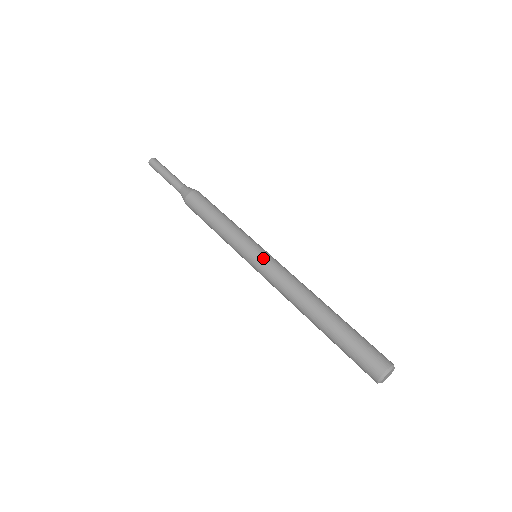
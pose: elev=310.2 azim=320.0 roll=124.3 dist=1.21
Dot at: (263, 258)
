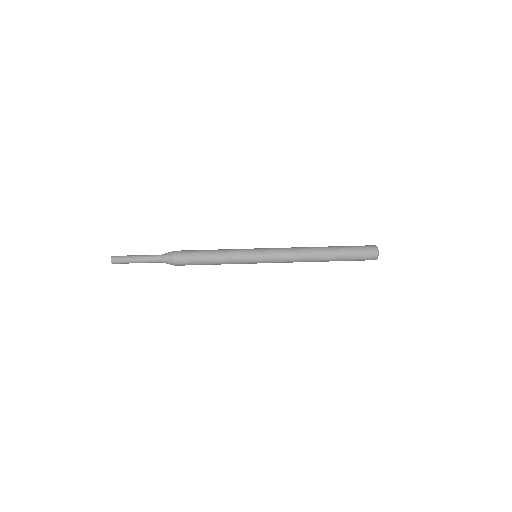
Dot at: (265, 248)
